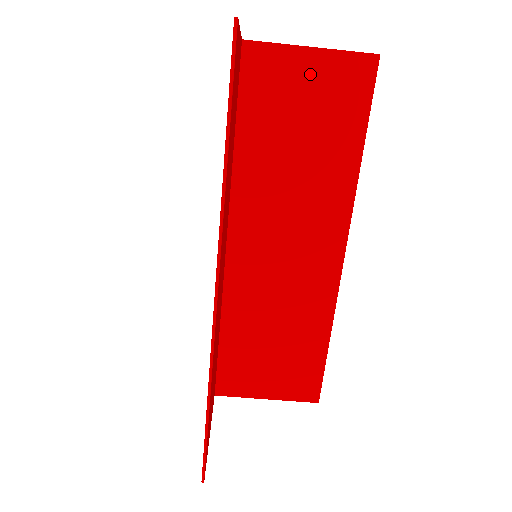
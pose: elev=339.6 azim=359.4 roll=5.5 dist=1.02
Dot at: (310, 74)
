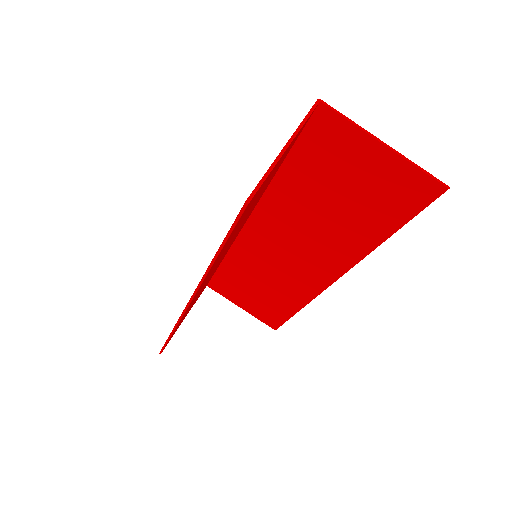
Dot at: (371, 164)
